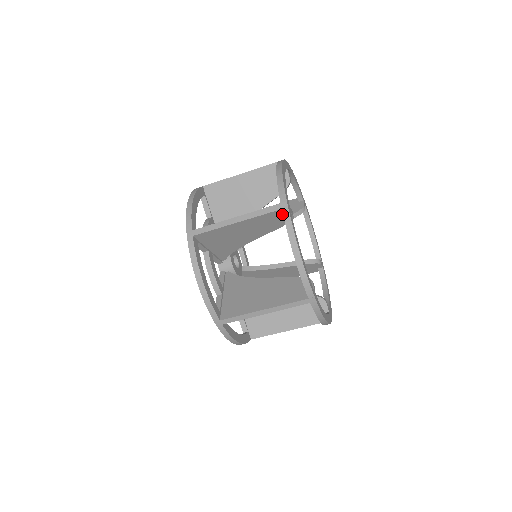
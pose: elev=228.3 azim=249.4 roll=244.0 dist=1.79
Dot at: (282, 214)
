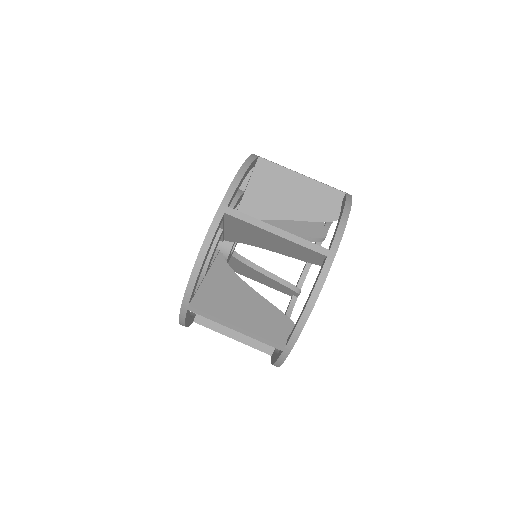
Dot at: (339, 202)
